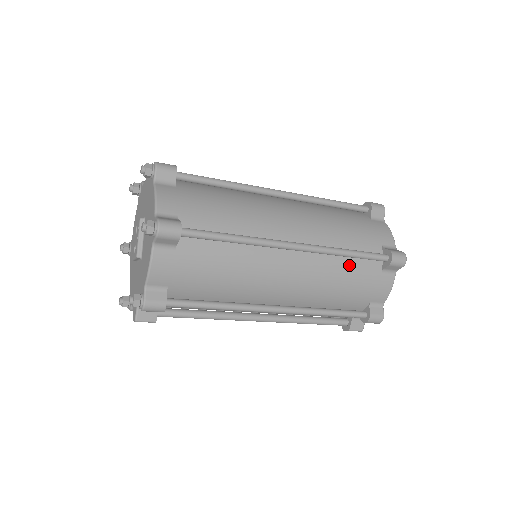
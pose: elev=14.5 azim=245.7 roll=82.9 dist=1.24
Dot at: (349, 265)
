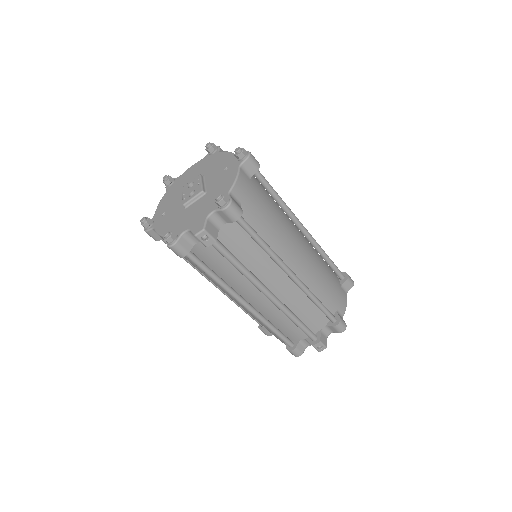
Dot at: (327, 268)
